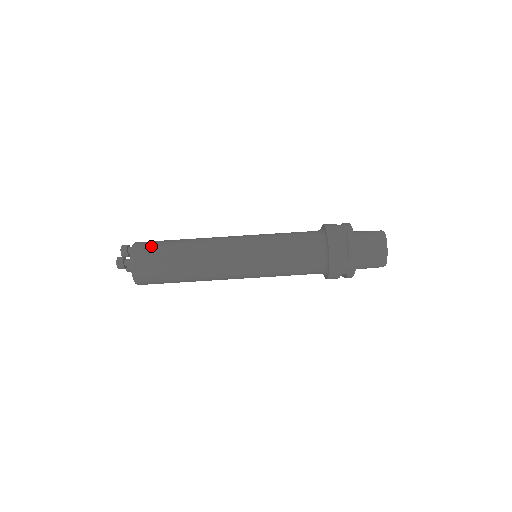
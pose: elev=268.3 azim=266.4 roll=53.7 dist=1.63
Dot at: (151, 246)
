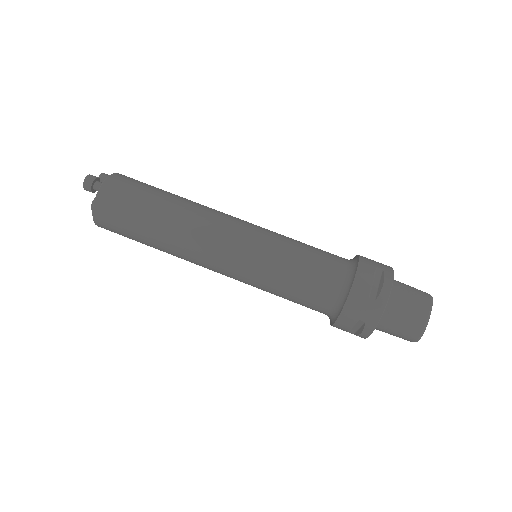
Dot at: (137, 181)
